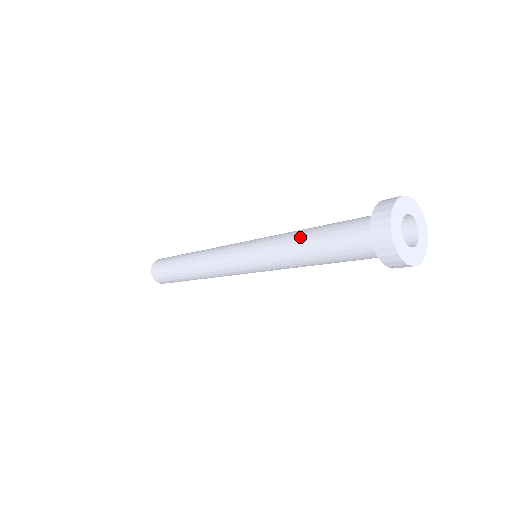
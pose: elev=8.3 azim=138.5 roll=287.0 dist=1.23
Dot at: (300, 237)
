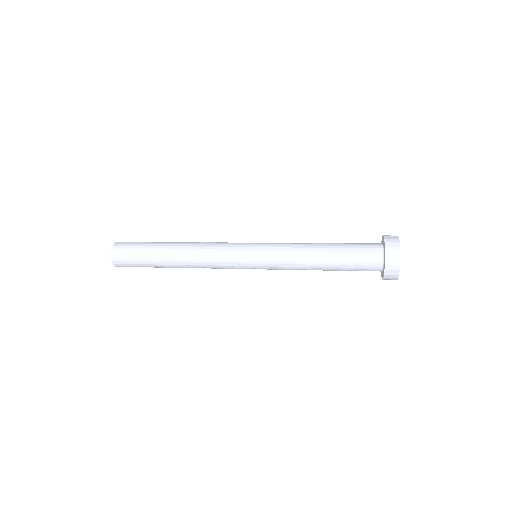
Dot at: (316, 262)
